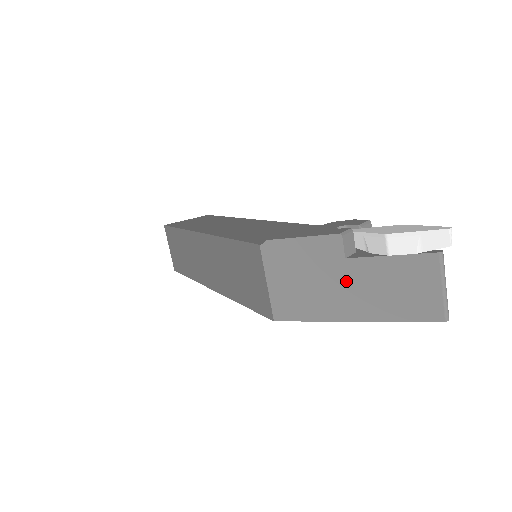
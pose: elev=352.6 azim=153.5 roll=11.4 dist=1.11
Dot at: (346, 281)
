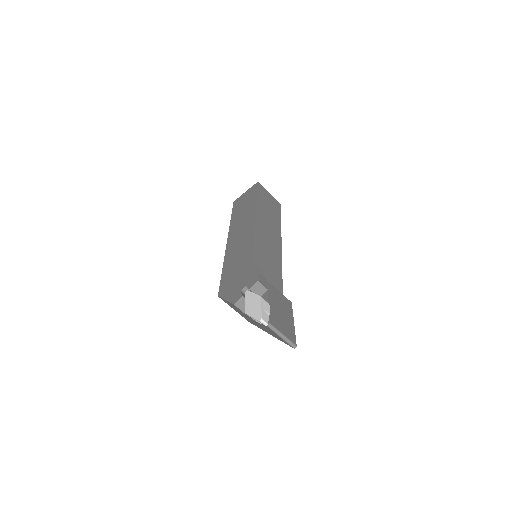
Dot at: (253, 321)
